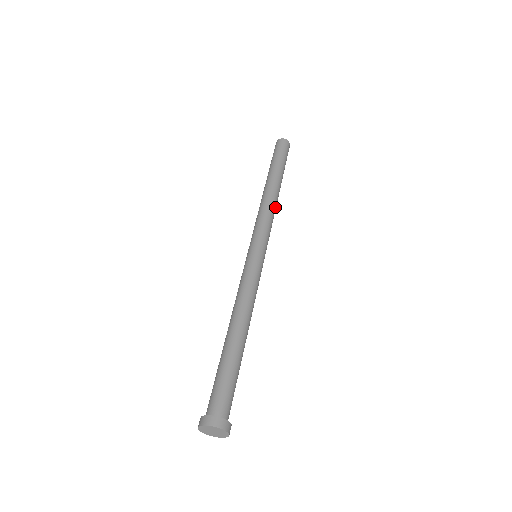
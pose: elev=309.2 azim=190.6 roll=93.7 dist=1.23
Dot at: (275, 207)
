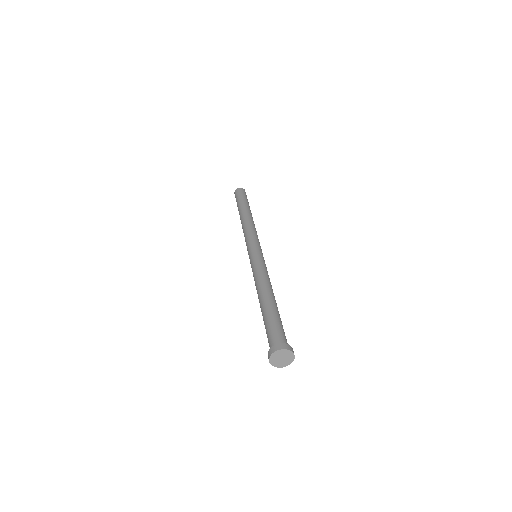
Dot at: (254, 225)
